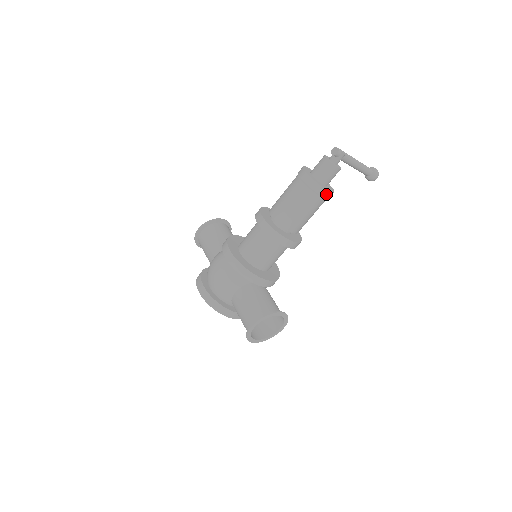
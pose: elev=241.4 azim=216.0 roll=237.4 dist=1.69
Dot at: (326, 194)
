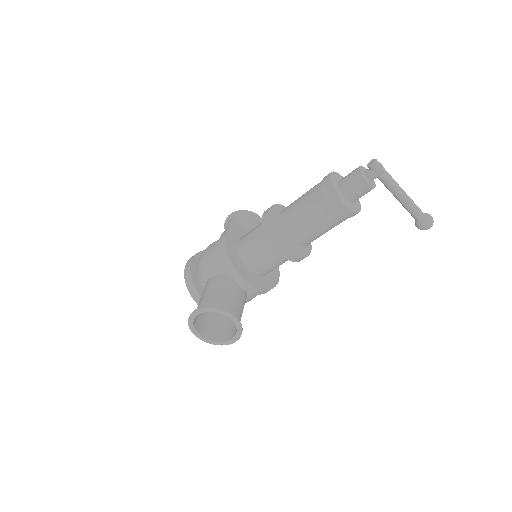
Dot at: (341, 207)
